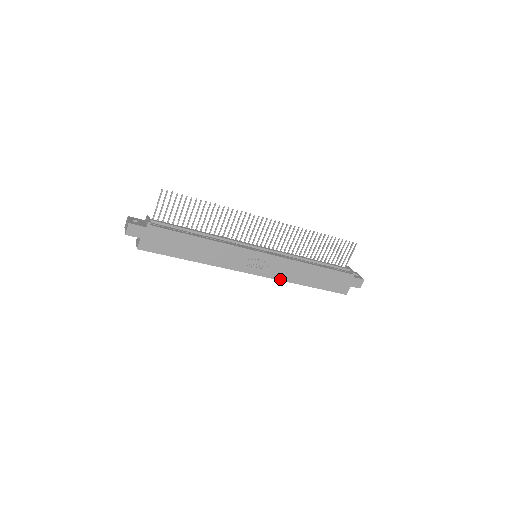
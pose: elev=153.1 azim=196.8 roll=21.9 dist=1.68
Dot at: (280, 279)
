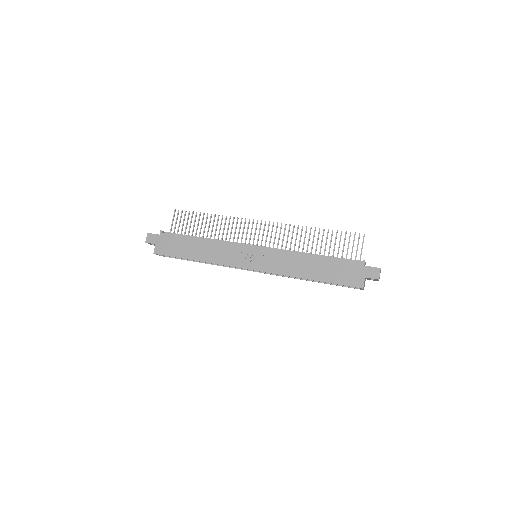
Dot at: (279, 273)
